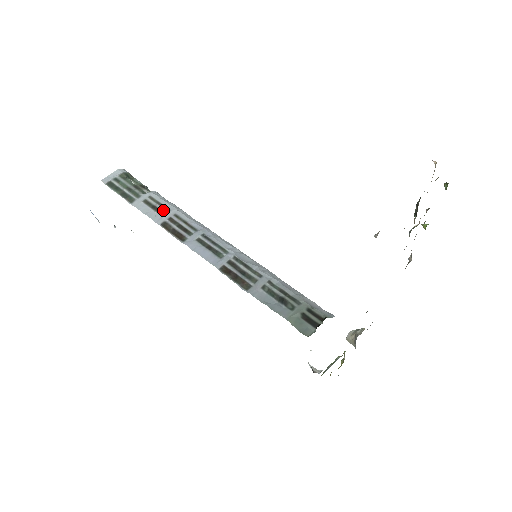
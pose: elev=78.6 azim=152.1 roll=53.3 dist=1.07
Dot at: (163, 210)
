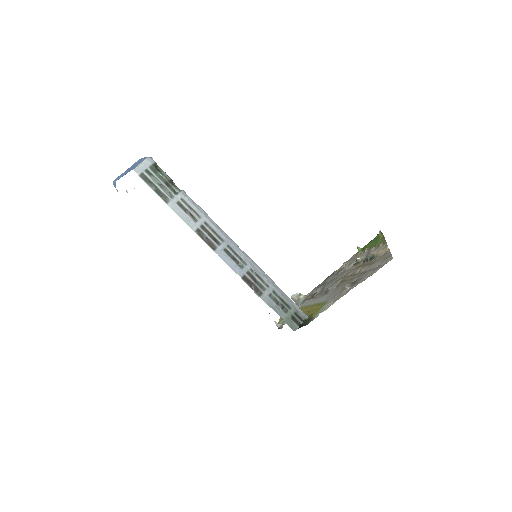
Dot at: (195, 216)
